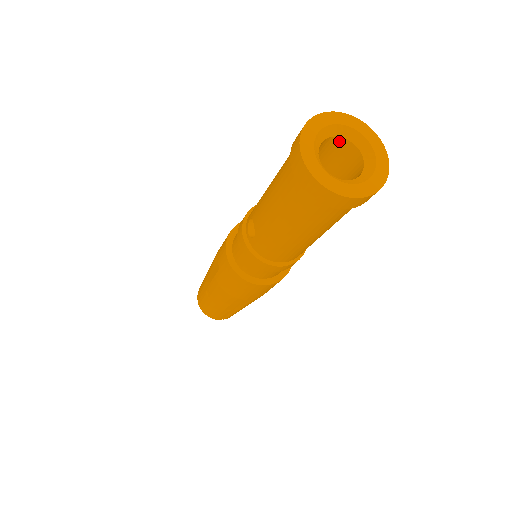
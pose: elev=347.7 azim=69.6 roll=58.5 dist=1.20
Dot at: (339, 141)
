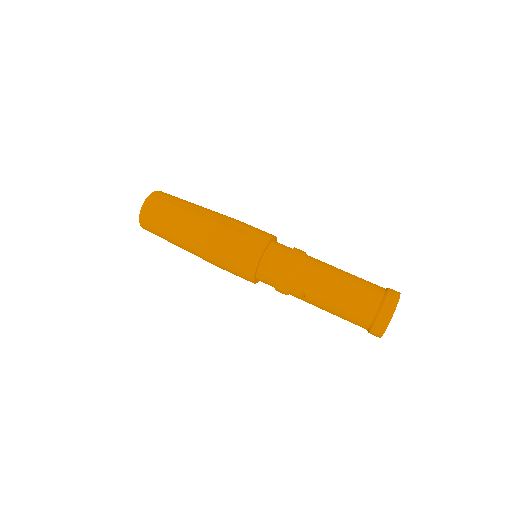
Dot at: occluded
